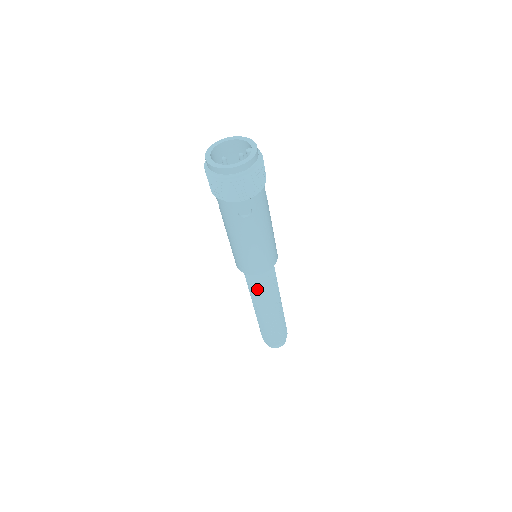
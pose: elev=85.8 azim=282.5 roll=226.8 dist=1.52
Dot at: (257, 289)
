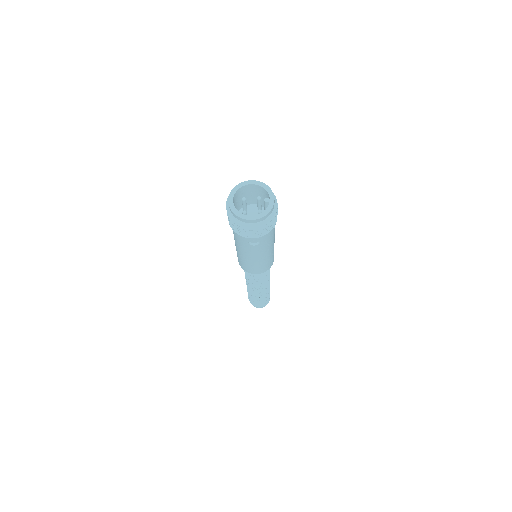
Dot at: (252, 278)
